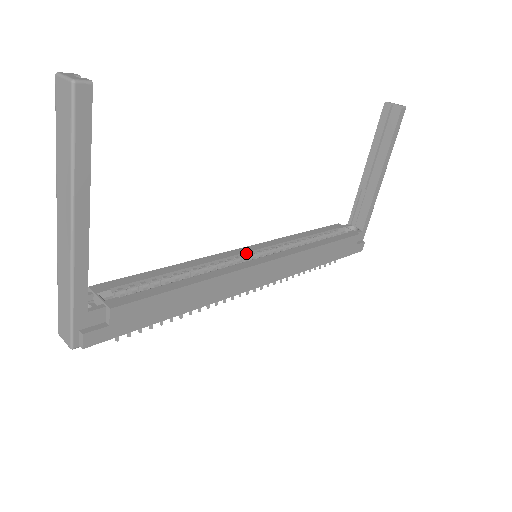
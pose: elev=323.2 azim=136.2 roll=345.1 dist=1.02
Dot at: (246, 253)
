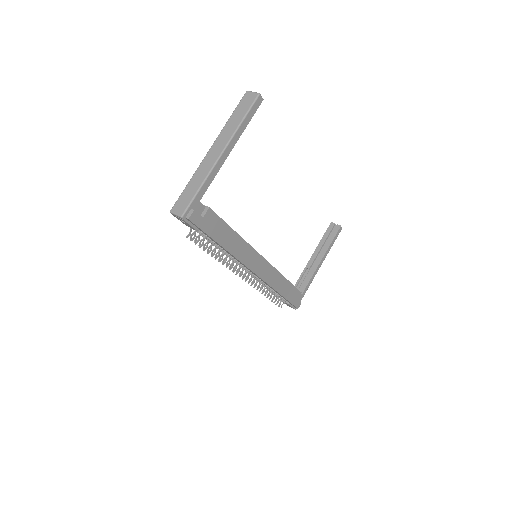
Dot at: occluded
